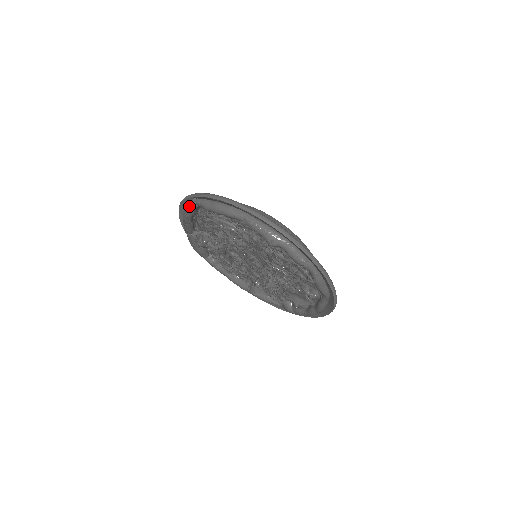
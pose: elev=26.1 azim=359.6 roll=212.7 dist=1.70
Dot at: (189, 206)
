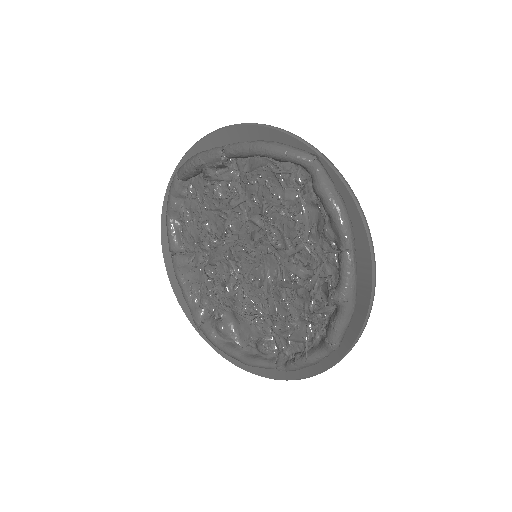
Dot at: (295, 152)
